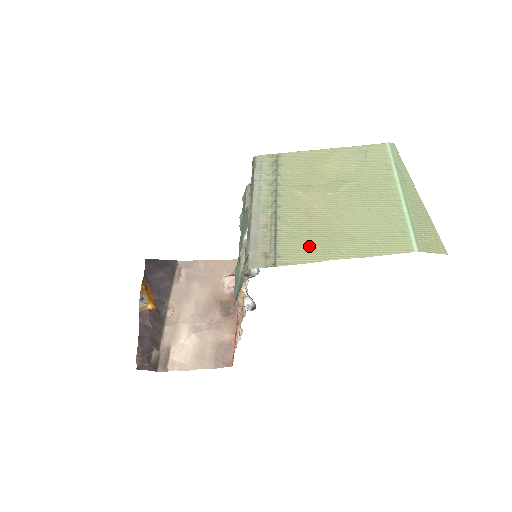
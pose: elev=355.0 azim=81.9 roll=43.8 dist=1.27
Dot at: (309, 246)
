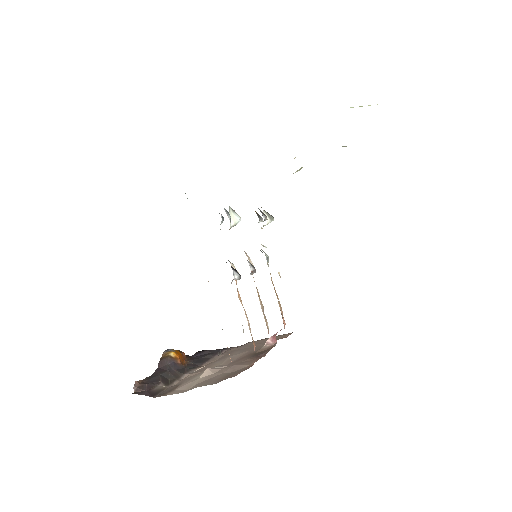
Dot at: occluded
